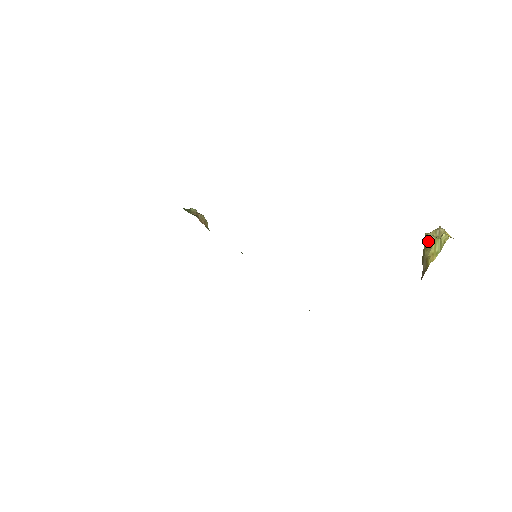
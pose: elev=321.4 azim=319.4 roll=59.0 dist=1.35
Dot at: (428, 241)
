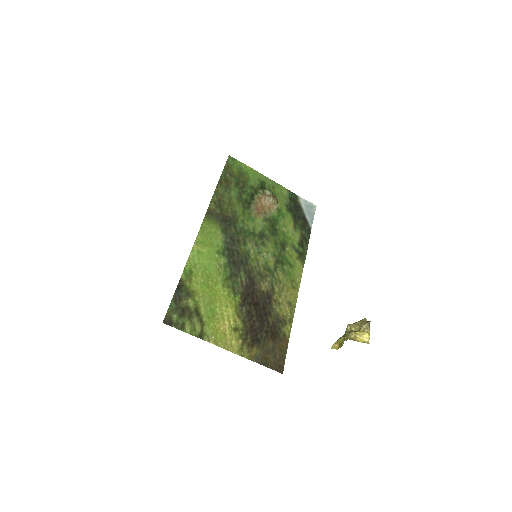
Dot at: occluded
